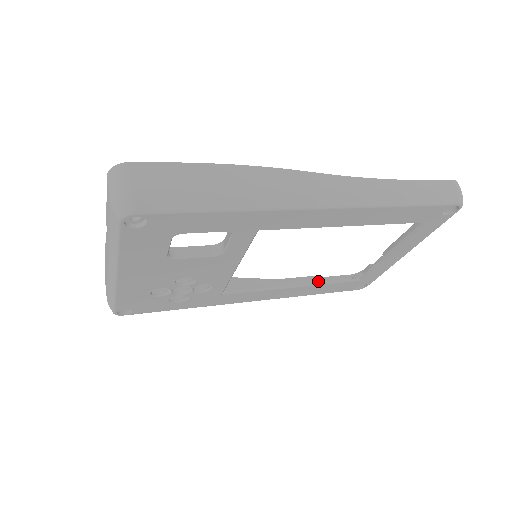
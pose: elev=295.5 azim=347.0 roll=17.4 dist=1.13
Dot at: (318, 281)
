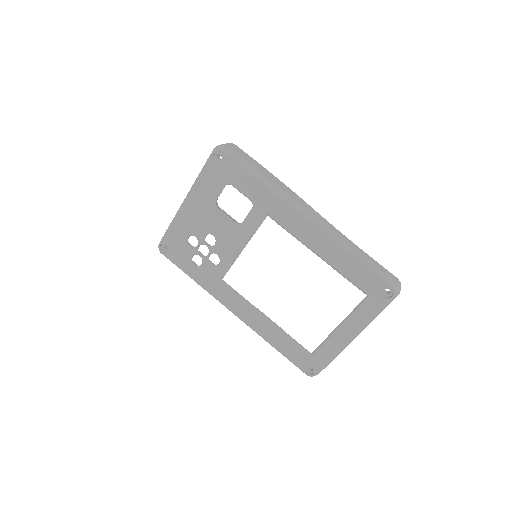
Dot at: occluded
